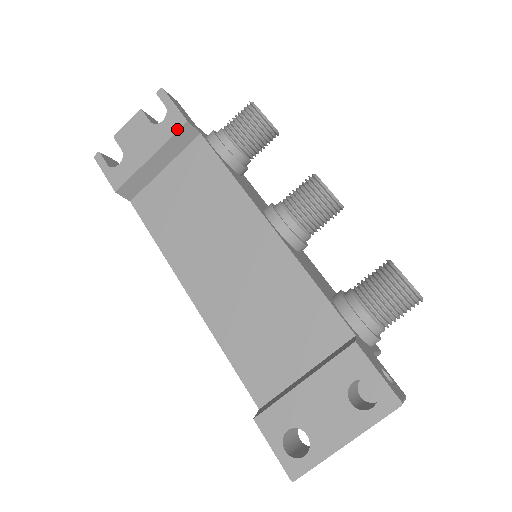
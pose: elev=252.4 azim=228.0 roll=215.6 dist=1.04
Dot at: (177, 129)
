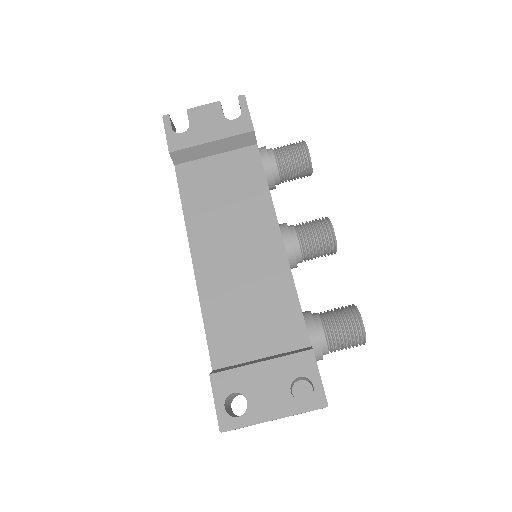
Dot at: (243, 132)
